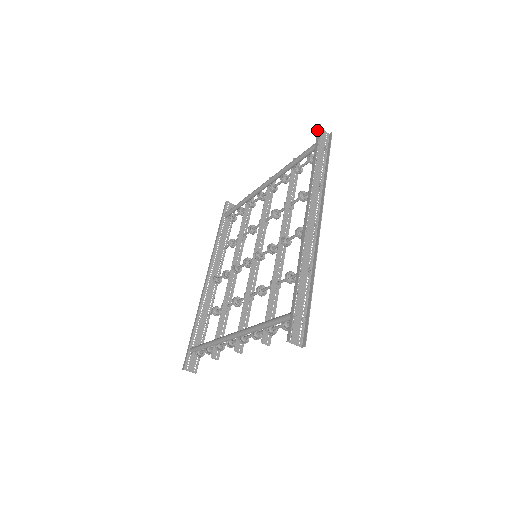
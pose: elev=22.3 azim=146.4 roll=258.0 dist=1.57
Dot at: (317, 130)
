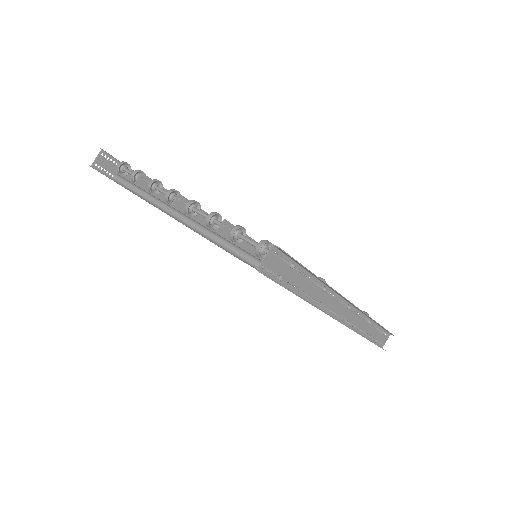
Dot at: occluded
